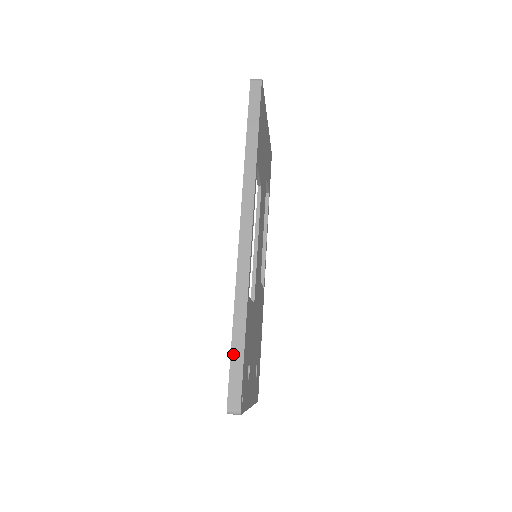
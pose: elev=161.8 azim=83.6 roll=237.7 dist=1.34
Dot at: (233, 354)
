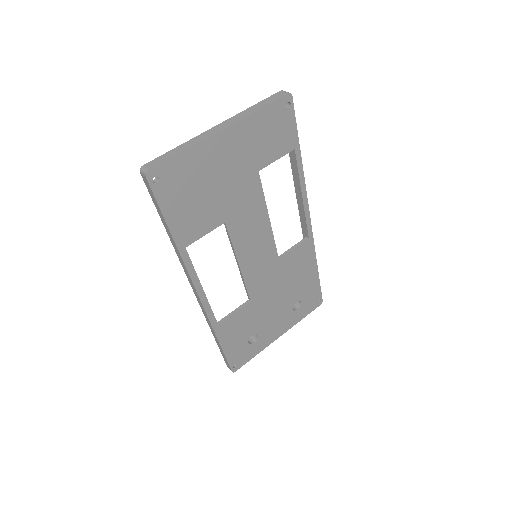
Dot at: occluded
